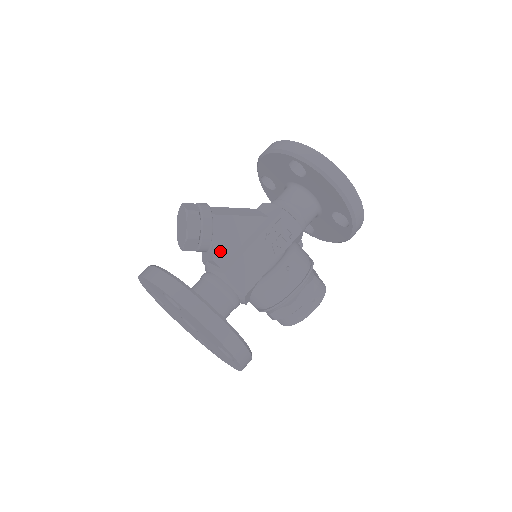
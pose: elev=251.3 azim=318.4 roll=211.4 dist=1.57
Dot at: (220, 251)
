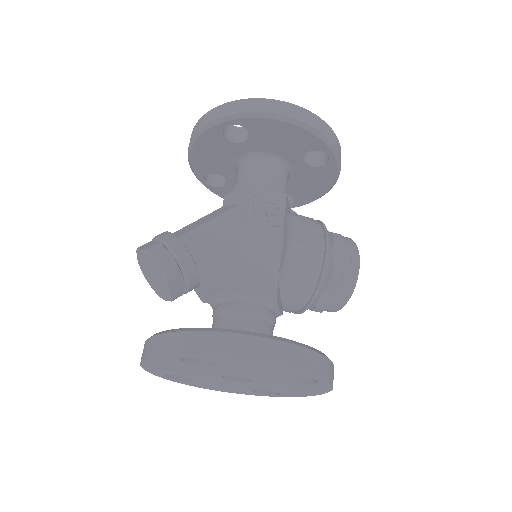
Dot at: (214, 272)
